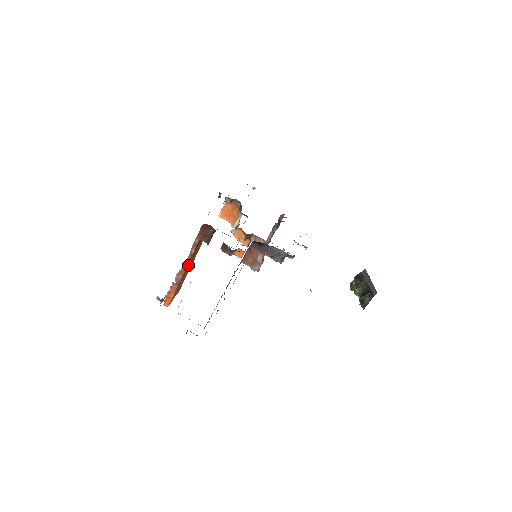
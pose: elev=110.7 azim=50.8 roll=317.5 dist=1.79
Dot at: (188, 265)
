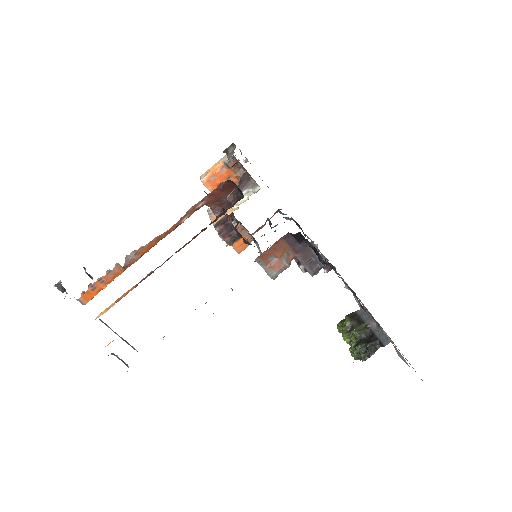
Dot at: occluded
